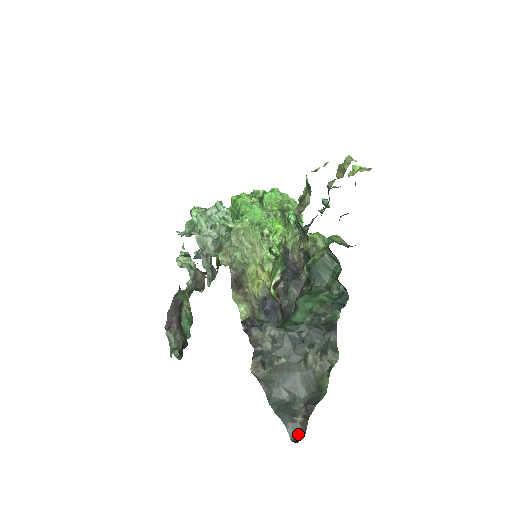
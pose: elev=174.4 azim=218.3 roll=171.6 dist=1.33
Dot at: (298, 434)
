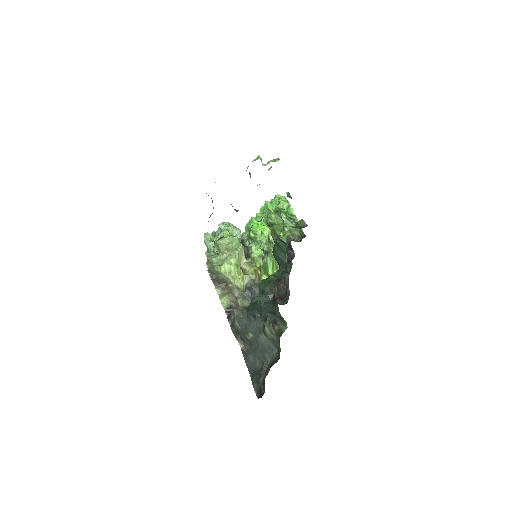
Dot at: (261, 393)
